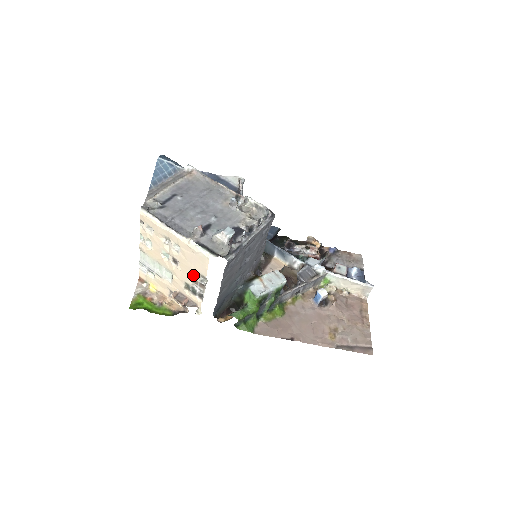
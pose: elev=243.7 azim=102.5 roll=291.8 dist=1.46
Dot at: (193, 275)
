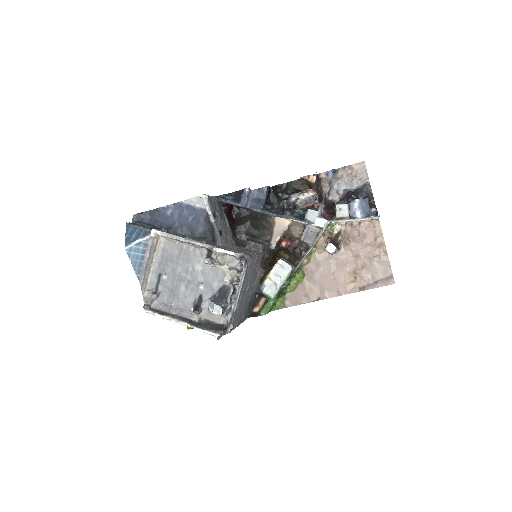
Dot at: occluded
